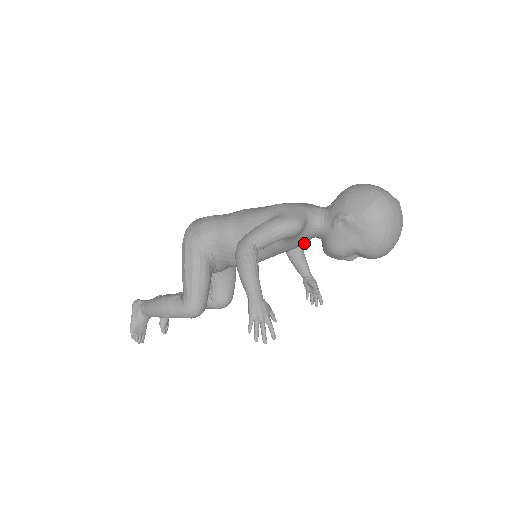
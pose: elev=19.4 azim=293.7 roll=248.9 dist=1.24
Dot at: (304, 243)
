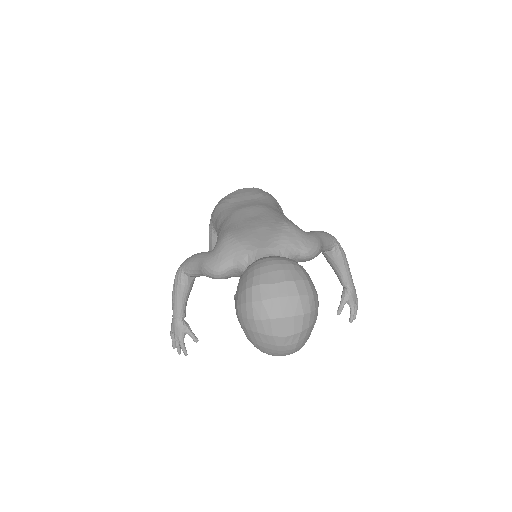
Dot at: occluded
